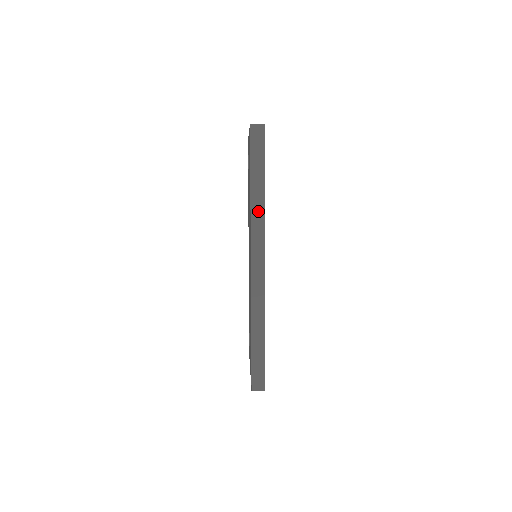
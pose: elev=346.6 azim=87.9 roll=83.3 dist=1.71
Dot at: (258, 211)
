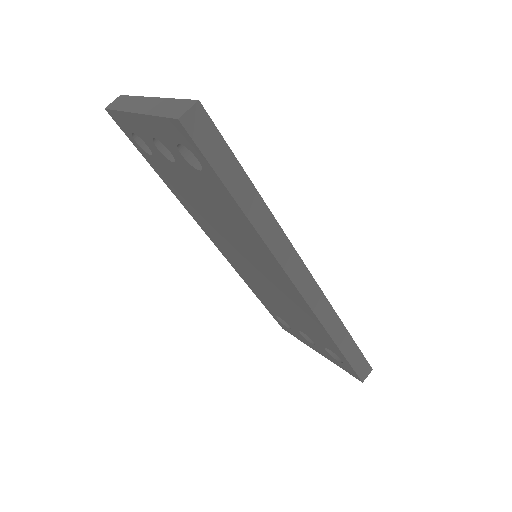
Dot at: (269, 228)
